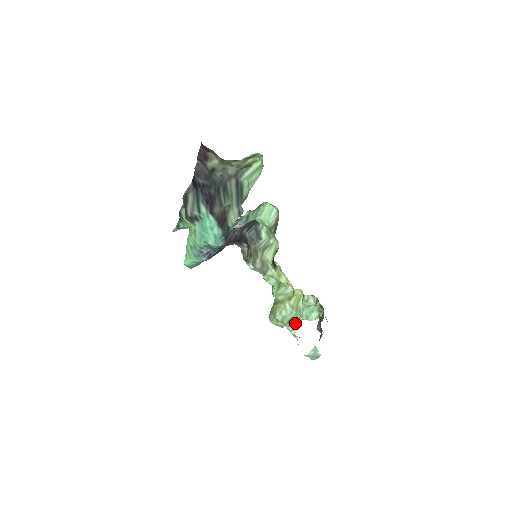
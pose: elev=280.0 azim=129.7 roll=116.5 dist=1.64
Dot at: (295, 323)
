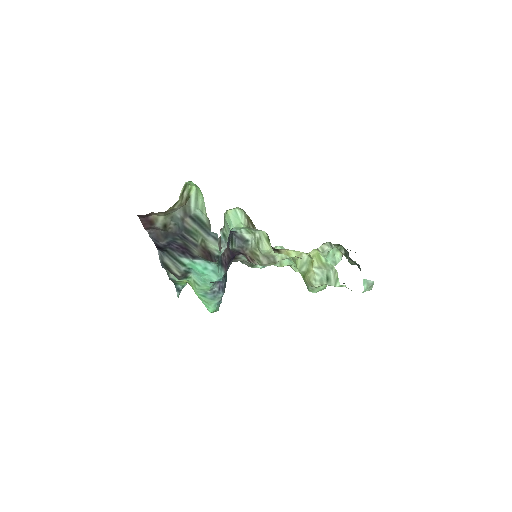
Dot at: (333, 277)
